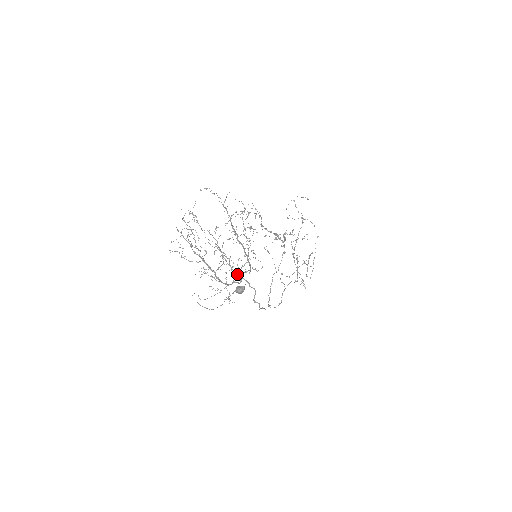
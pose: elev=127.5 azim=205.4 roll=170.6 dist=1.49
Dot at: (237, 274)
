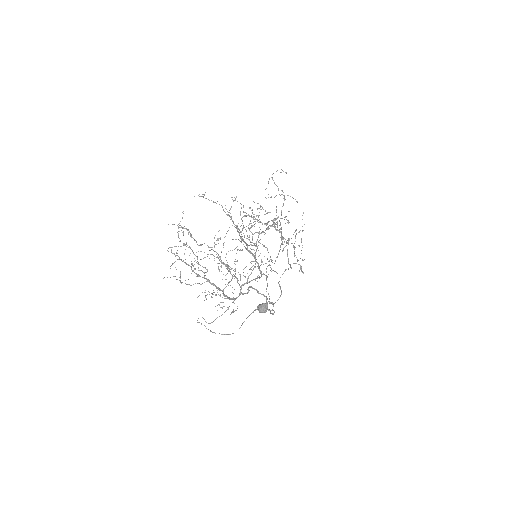
Dot at: (244, 284)
